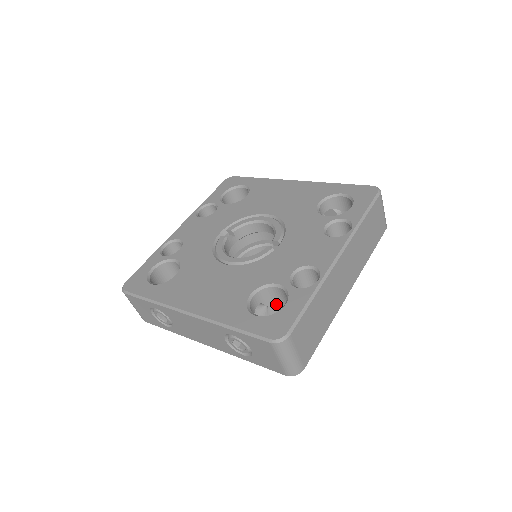
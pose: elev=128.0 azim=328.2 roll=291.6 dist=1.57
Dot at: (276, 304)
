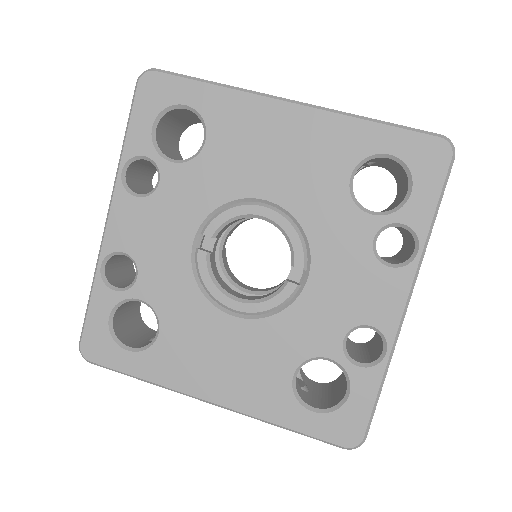
Dot at: occluded
